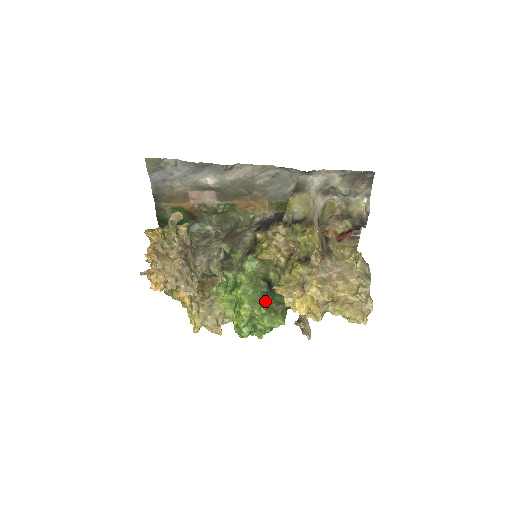
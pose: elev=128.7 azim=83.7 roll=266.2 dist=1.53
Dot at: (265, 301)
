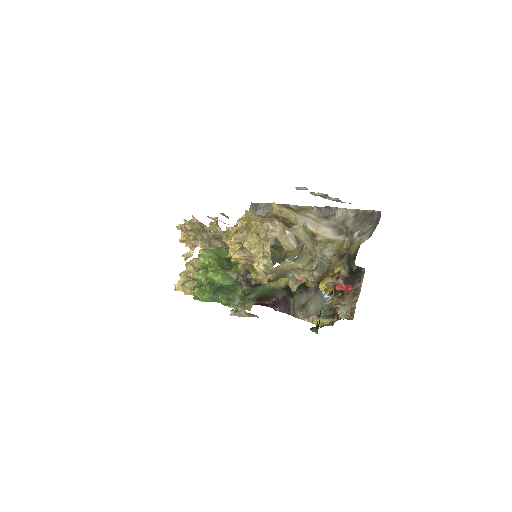
Dot at: (224, 259)
